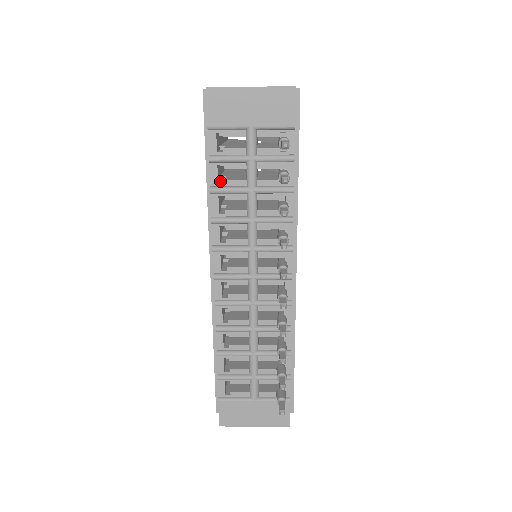
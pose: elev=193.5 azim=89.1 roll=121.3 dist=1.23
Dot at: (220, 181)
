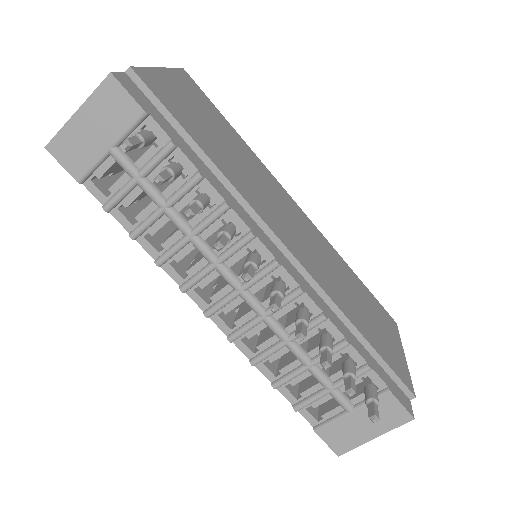
Dot at: occluded
